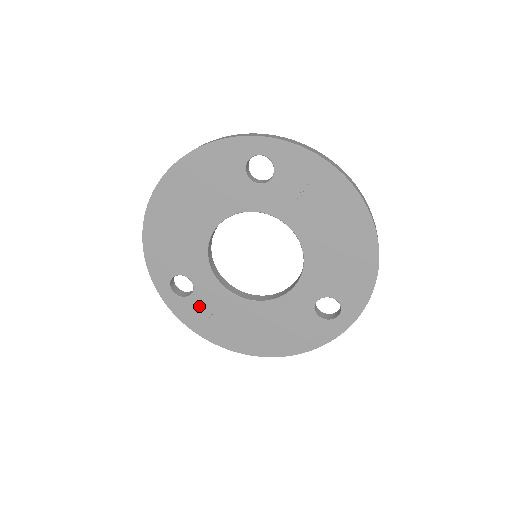
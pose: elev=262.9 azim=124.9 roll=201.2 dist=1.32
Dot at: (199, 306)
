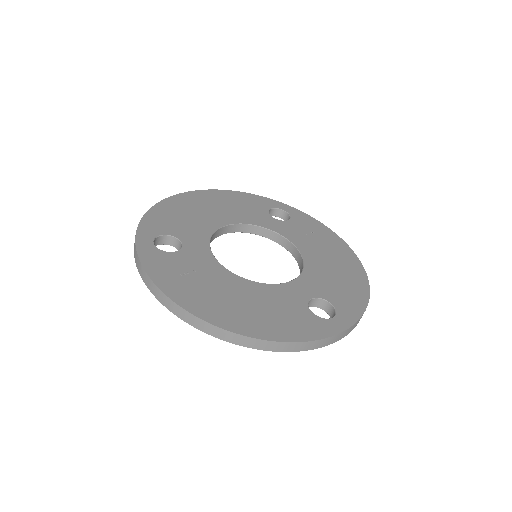
Dot at: (177, 262)
